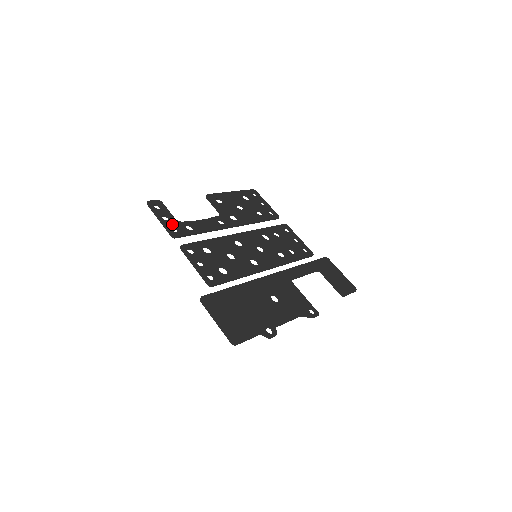
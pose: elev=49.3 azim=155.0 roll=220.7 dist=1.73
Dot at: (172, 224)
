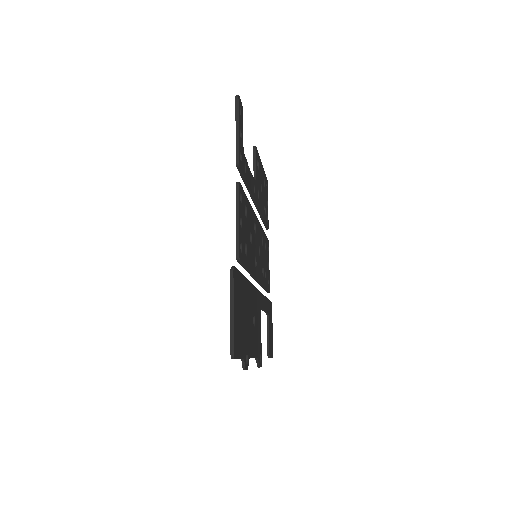
Dot at: (241, 147)
